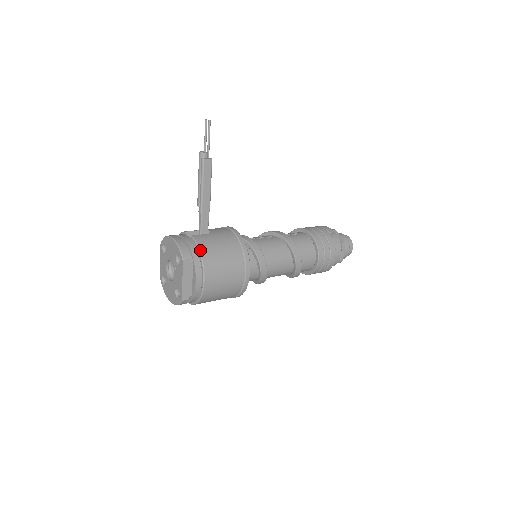
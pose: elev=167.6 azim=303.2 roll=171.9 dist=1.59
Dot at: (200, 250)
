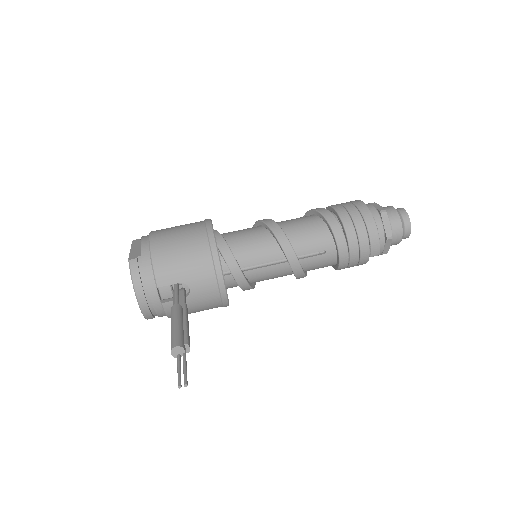
Dot at: (168, 317)
